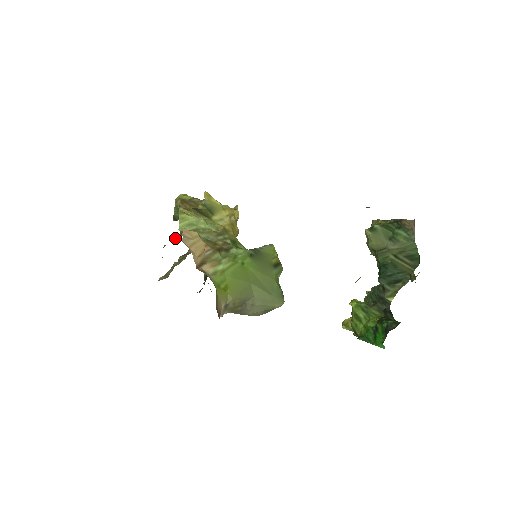
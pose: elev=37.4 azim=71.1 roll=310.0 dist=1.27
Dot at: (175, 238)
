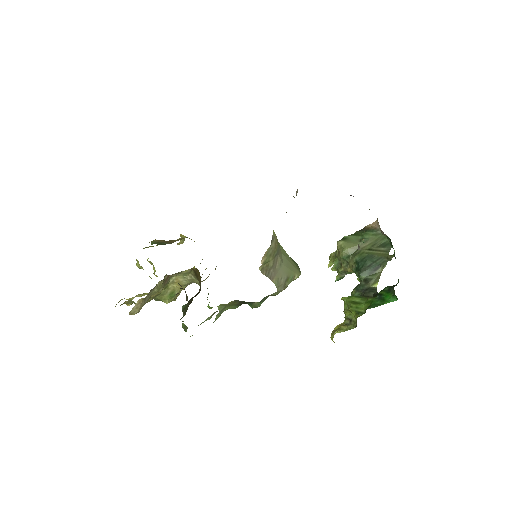
Dot at: occluded
